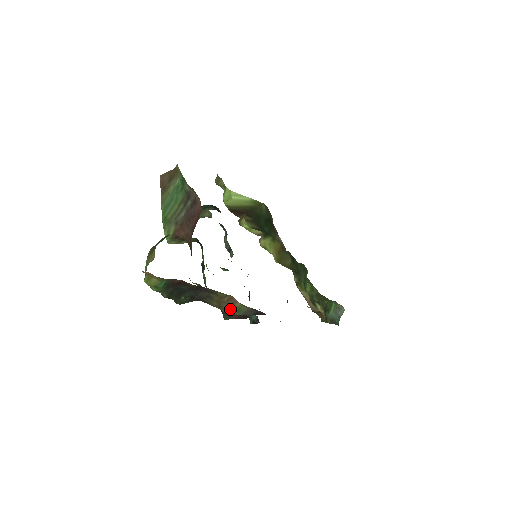
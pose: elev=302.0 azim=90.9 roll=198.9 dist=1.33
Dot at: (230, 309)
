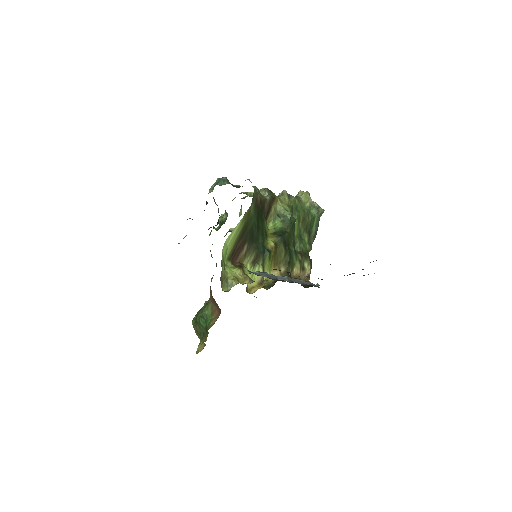
Dot at: occluded
